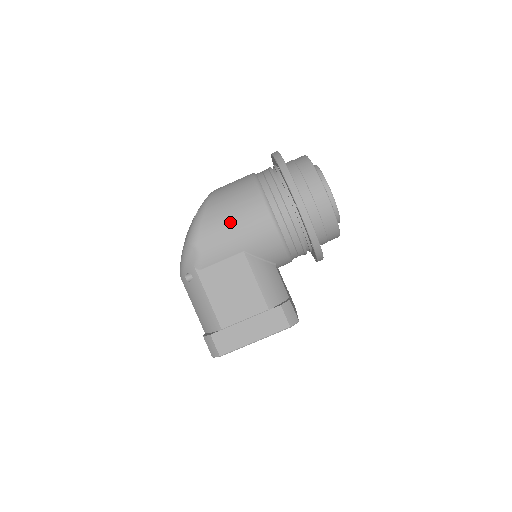
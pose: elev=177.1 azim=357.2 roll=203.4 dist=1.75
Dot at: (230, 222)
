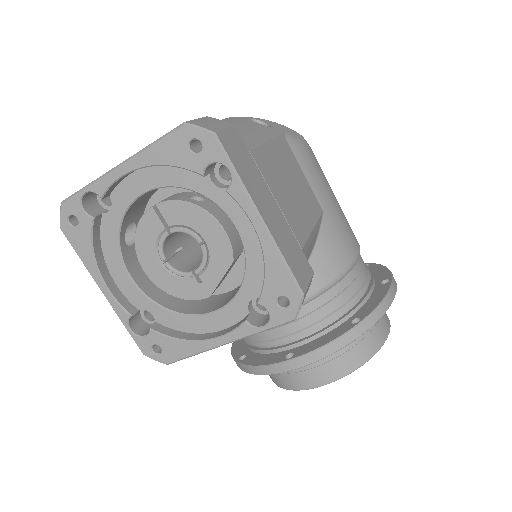
Dot at: occluded
